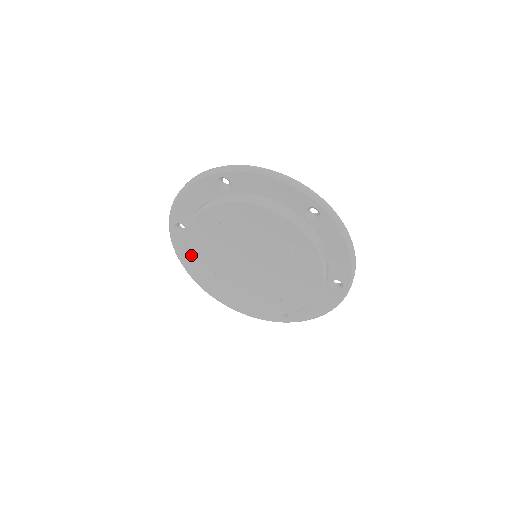
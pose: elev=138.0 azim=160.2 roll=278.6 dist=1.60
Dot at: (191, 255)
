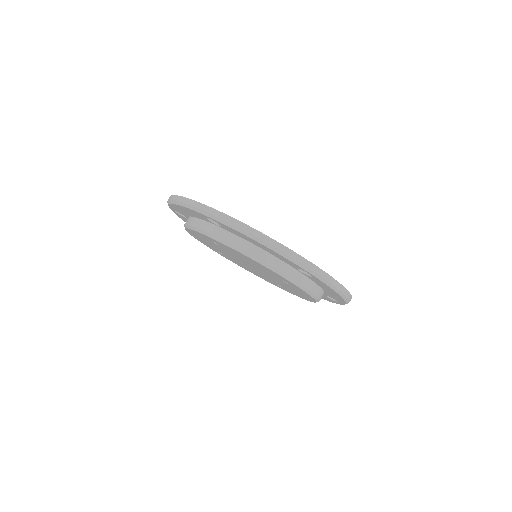
Dot at: (193, 236)
